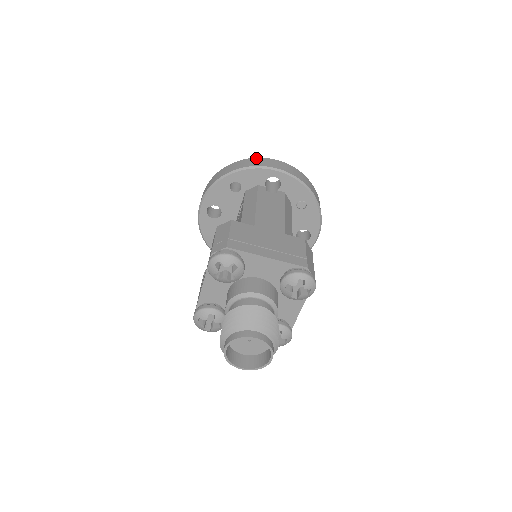
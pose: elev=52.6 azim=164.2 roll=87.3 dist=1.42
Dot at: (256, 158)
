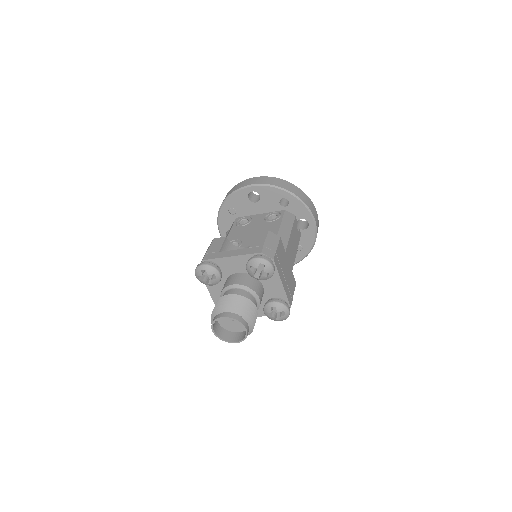
Dot at: (310, 200)
